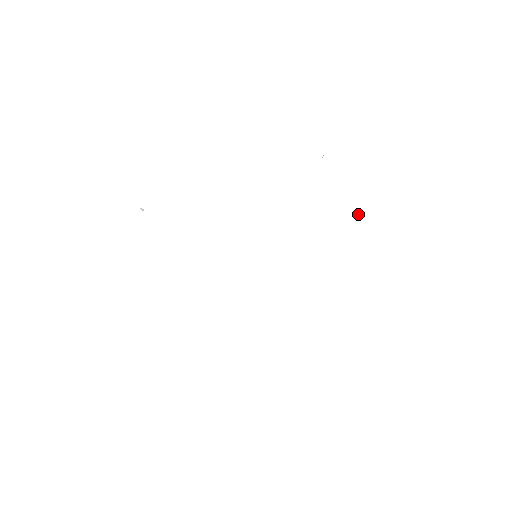
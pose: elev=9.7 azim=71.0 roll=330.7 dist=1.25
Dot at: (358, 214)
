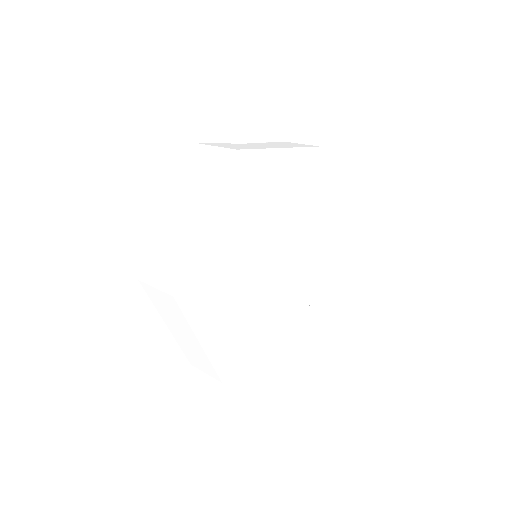
Dot at: (315, 169)
